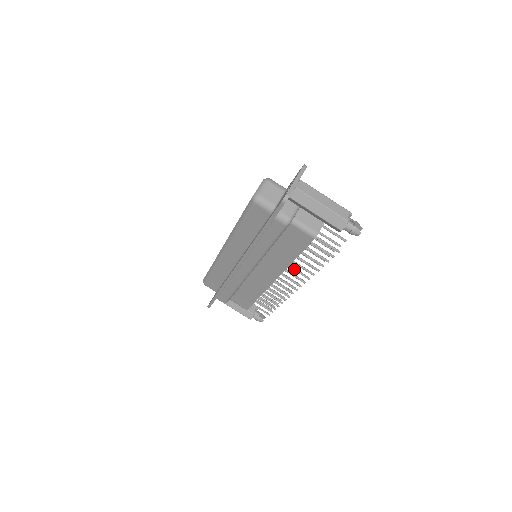
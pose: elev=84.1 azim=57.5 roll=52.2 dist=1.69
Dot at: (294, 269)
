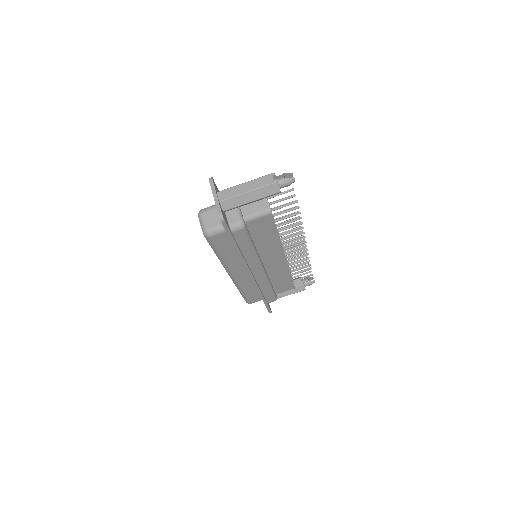
Dot at: occluded
